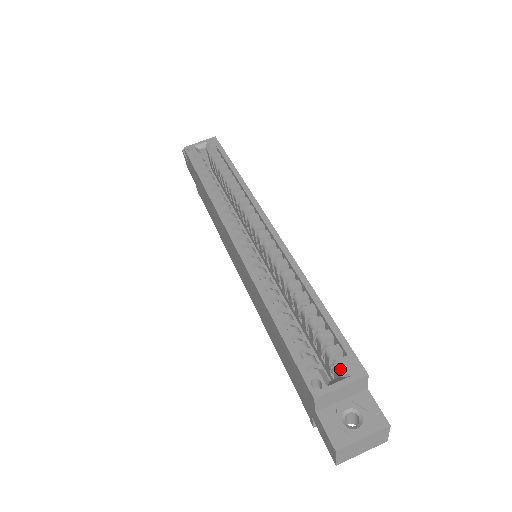
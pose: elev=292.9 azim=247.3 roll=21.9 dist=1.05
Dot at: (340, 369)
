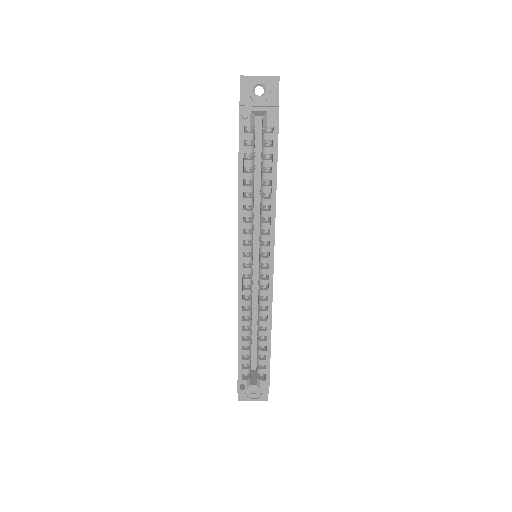
Dot at: (258, 383)
